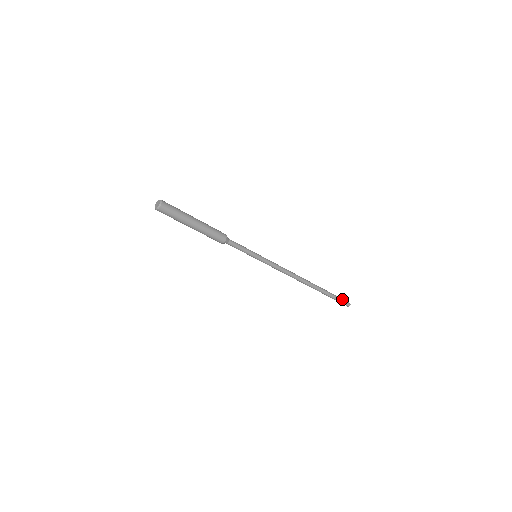
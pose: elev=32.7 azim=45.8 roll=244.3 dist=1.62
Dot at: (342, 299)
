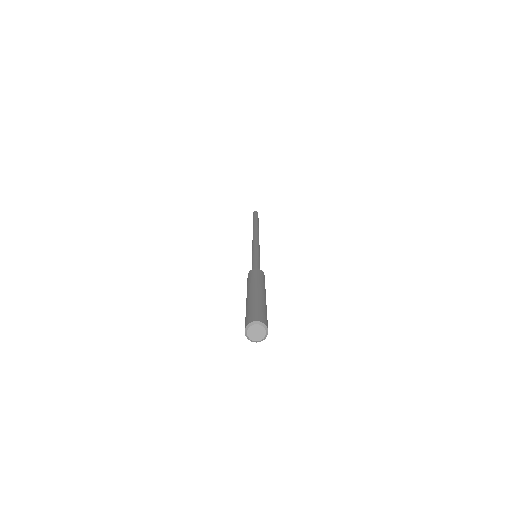
Dot at: occluded
